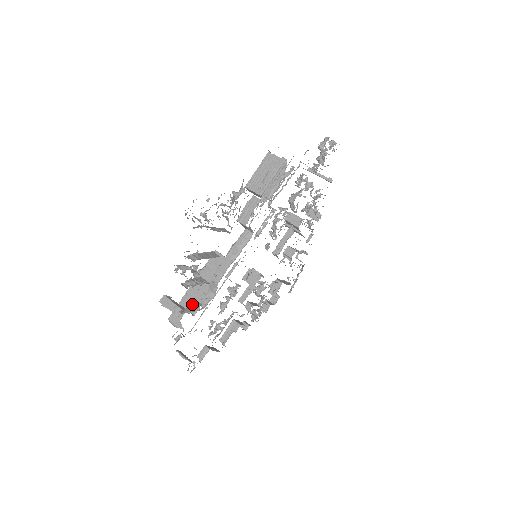
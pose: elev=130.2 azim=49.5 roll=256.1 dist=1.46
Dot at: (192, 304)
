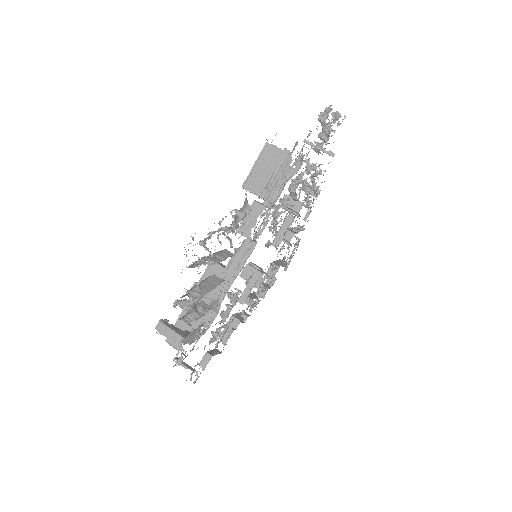
Dot at: (191, 323)
